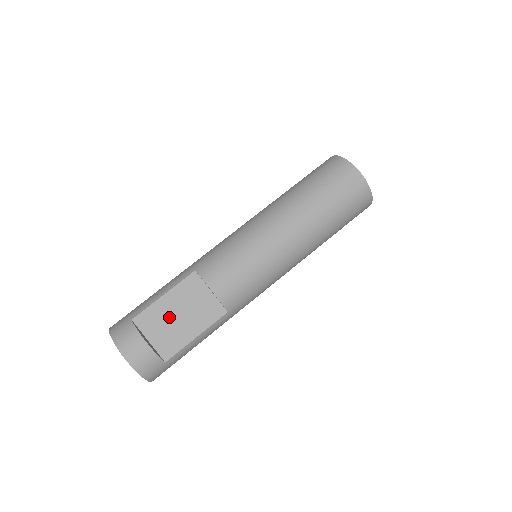
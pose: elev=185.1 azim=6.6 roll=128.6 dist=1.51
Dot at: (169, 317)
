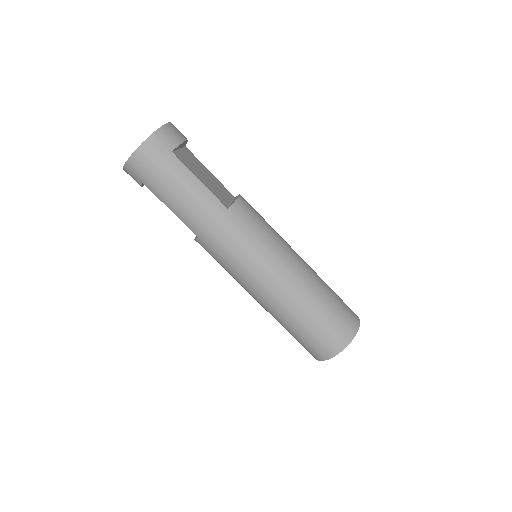
Dot at: (201, 169)
